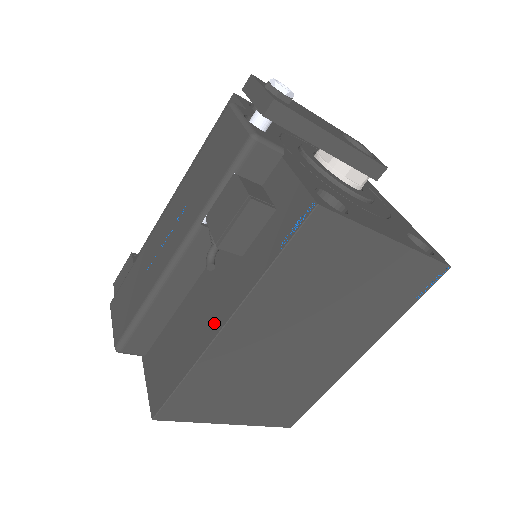
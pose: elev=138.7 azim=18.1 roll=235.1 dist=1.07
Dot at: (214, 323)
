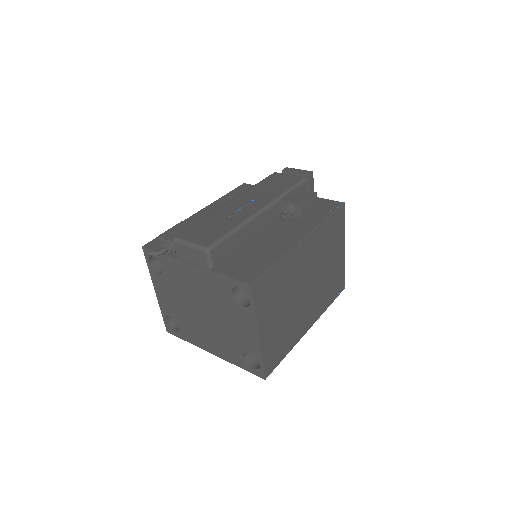
Dot at: (294, 239)
